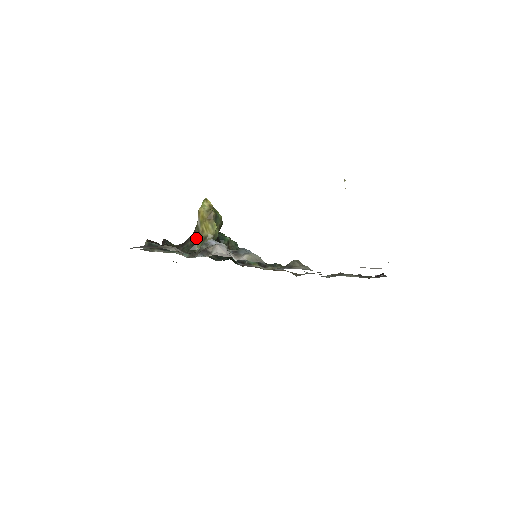
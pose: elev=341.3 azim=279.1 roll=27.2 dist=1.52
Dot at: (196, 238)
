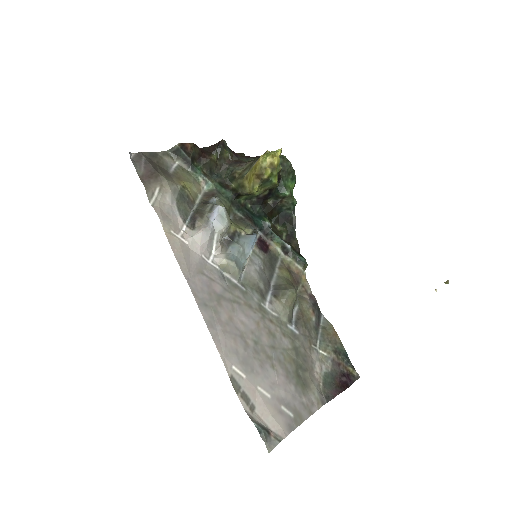
Dot at: (242, 174)
